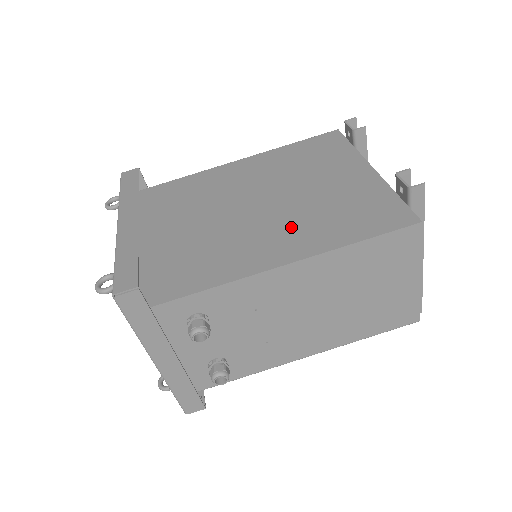
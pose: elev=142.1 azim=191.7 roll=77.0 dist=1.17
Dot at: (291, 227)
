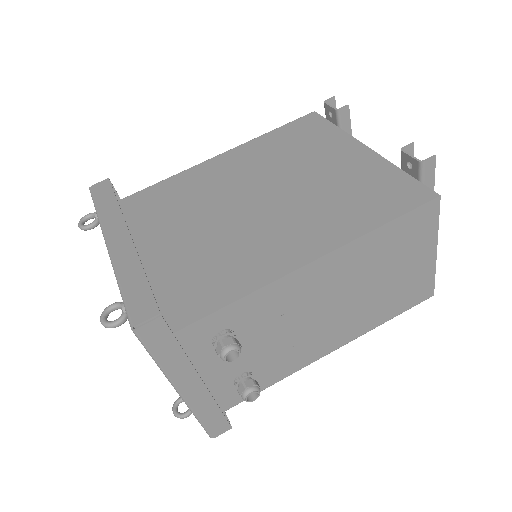
Dot at: (303, 220)
